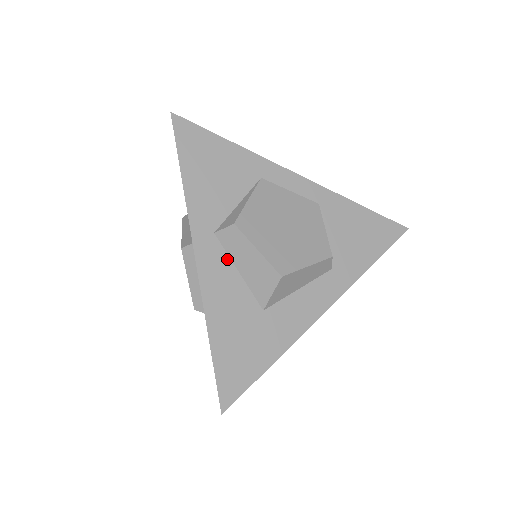
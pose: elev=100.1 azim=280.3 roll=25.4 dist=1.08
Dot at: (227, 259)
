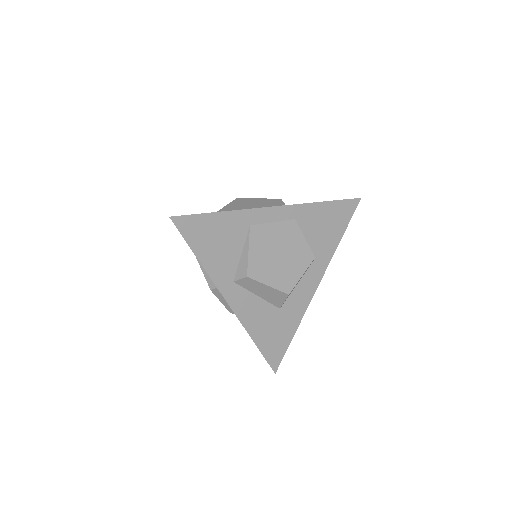
Dot at: (247, 293)
